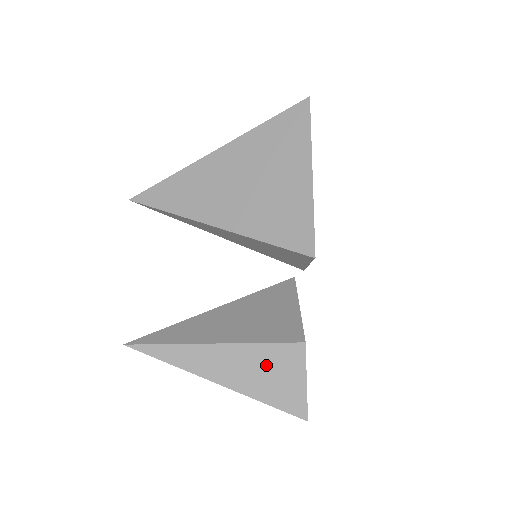
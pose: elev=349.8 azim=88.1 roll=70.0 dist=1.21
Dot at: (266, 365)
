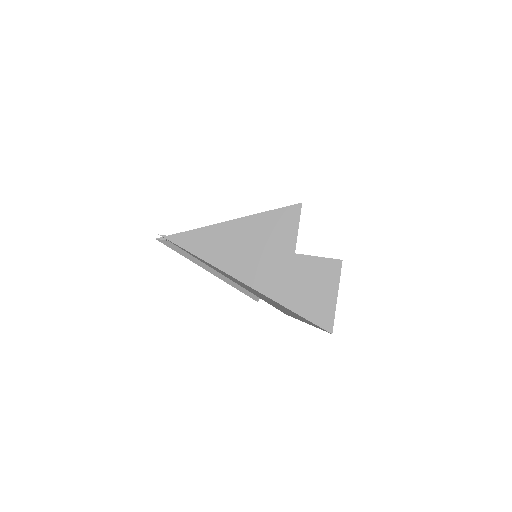
Dot at: occluded
